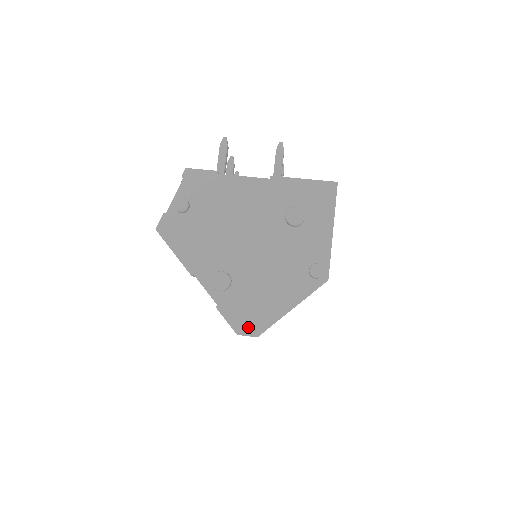
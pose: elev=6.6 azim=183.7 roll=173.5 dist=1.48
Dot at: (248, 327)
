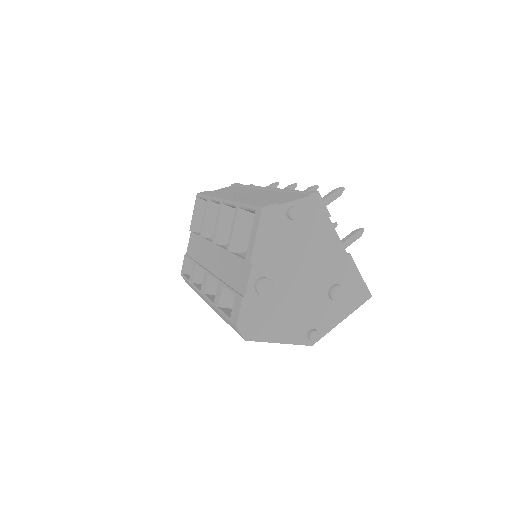
Dot at: (247, 329)
